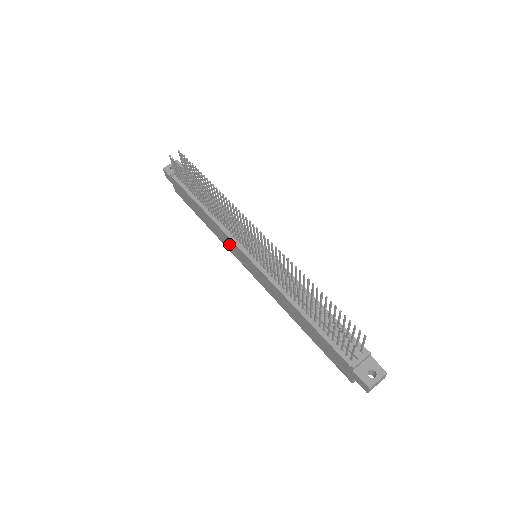
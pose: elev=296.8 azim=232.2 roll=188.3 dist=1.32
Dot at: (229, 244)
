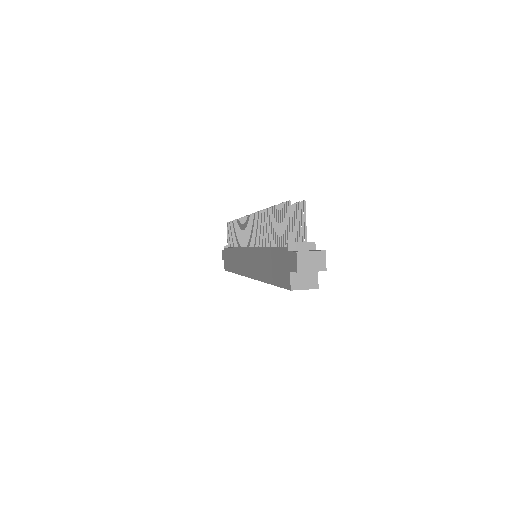
Dot at: (240, 261)
